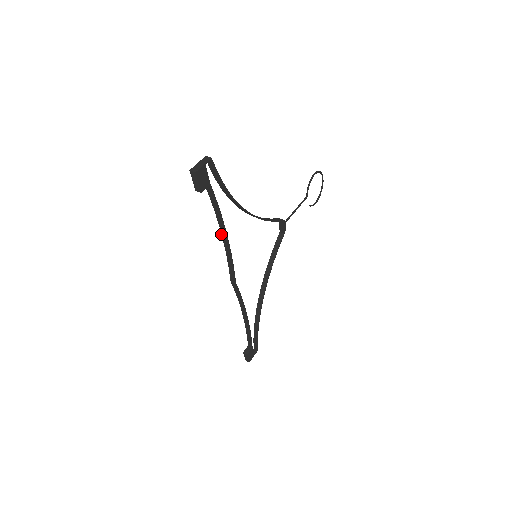
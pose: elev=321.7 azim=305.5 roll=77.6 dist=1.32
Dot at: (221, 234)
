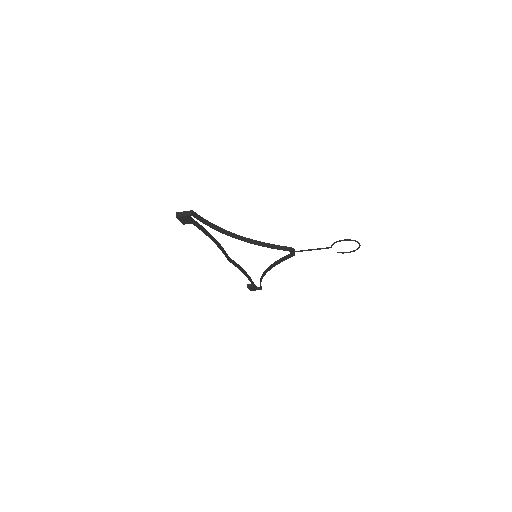
Dot at: (215, 239)
